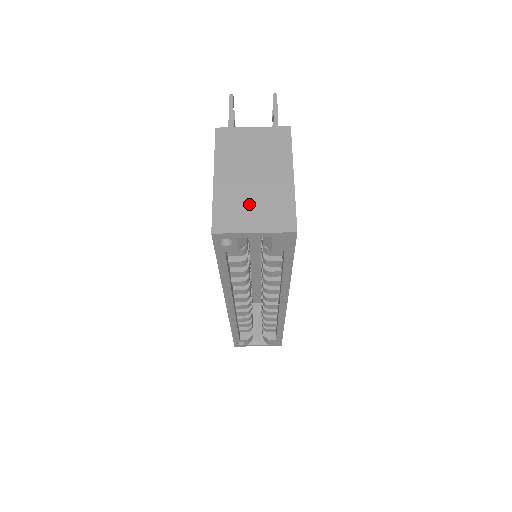
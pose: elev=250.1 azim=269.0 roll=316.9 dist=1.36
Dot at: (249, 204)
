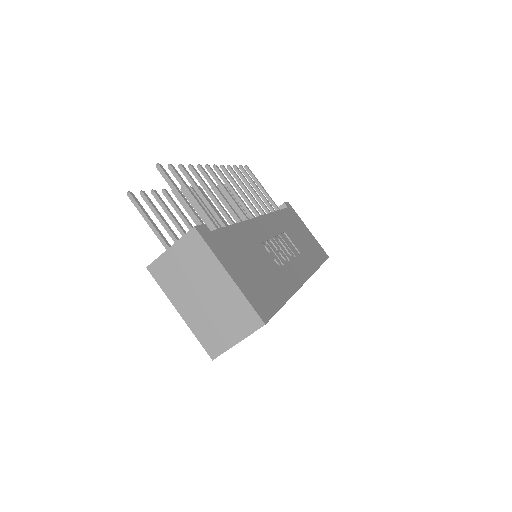
Dot at: (218, 322)
